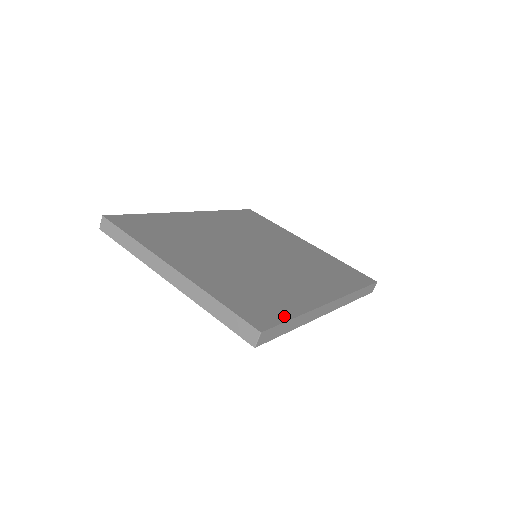
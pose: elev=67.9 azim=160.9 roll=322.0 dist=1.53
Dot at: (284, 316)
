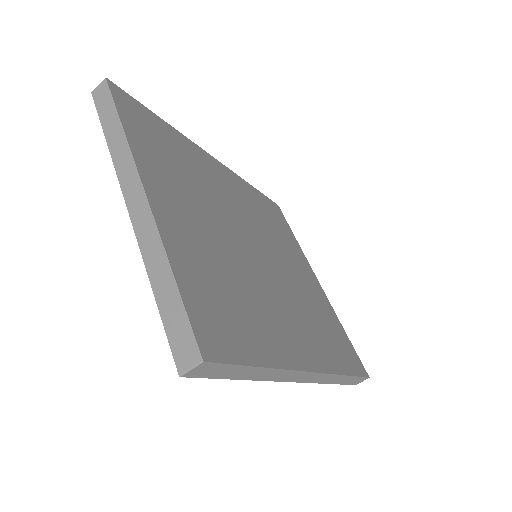
Dot at: (248, 356)
